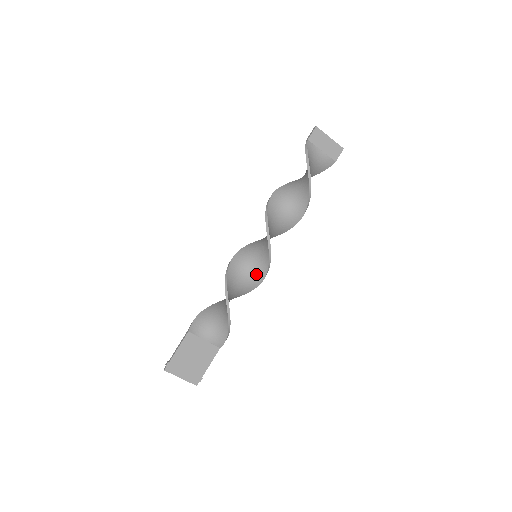
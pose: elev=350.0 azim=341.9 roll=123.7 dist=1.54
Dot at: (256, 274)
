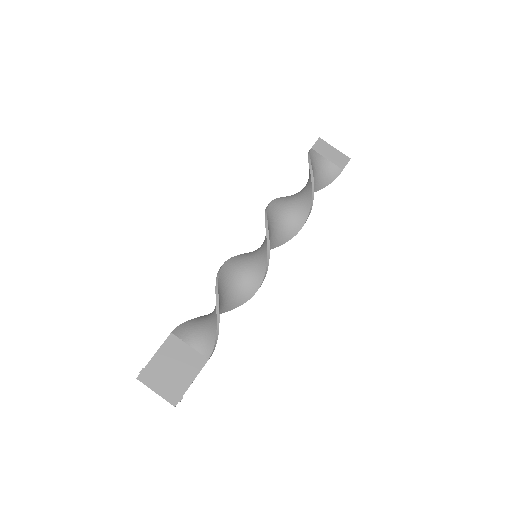
Dot at: (255, 273)
